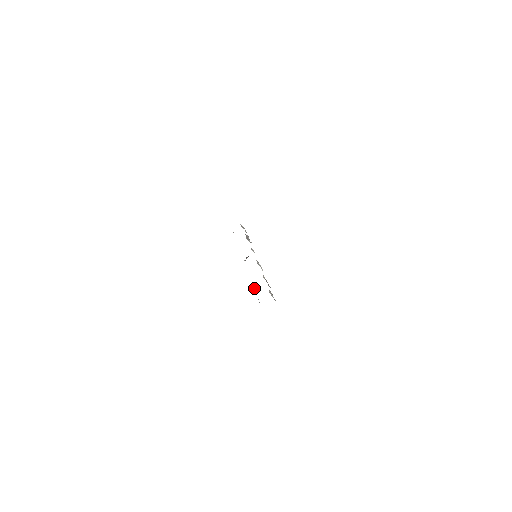
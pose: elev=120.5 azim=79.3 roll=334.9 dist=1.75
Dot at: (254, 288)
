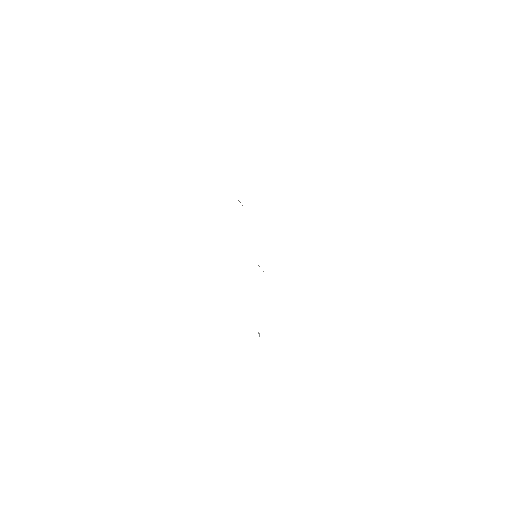
Dot at: occluded
